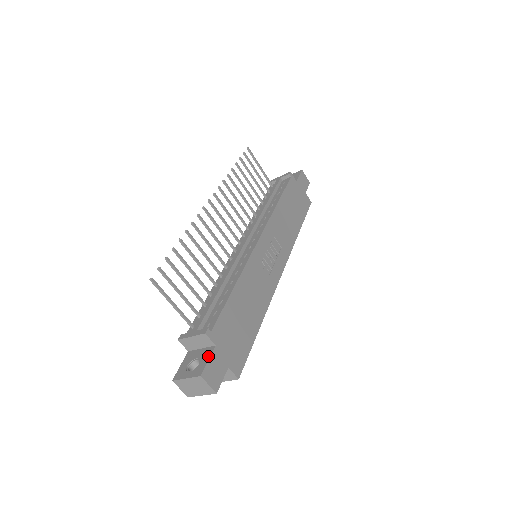
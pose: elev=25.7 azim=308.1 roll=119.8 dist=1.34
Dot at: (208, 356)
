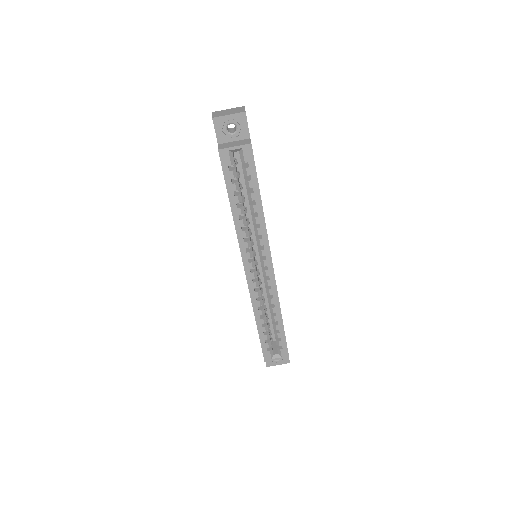
Dot at: occluded
